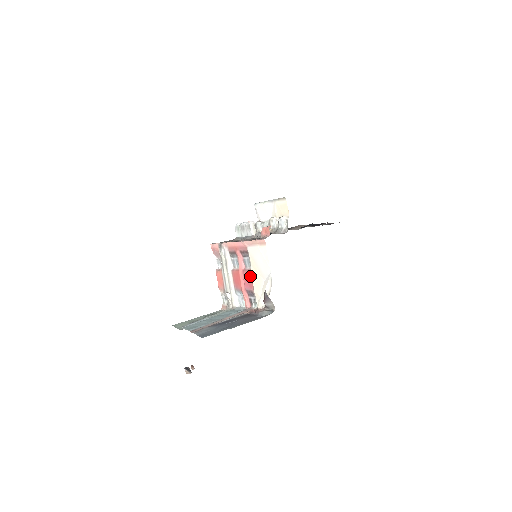
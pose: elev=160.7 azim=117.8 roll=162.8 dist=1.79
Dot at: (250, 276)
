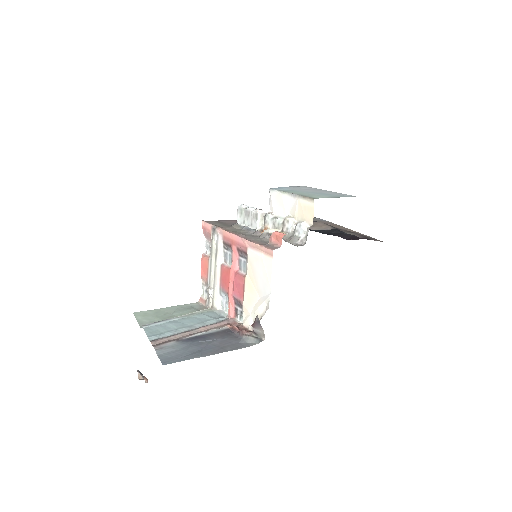
Dot at: (243, 283)
